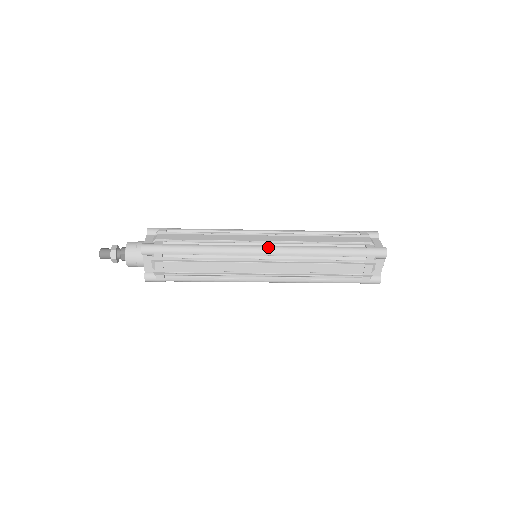
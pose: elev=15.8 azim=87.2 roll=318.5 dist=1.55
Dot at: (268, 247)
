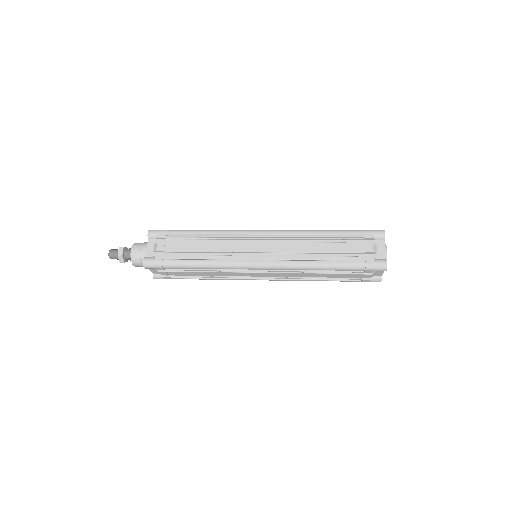
Dot at: (264, 263)
